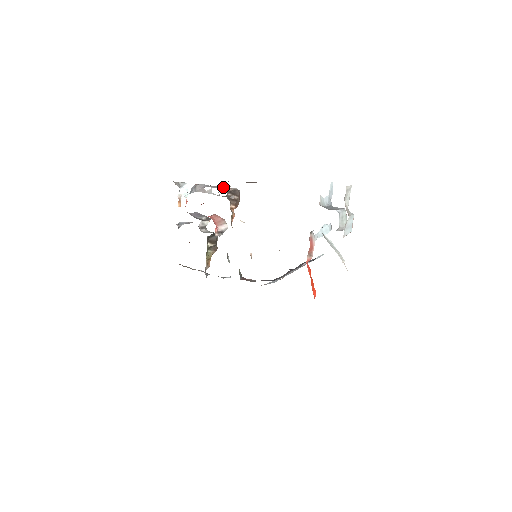
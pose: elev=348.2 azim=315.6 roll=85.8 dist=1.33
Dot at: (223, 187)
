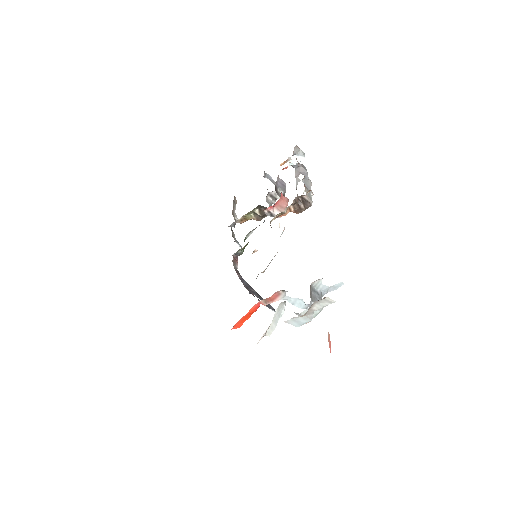
Dot at: (308, 189)
